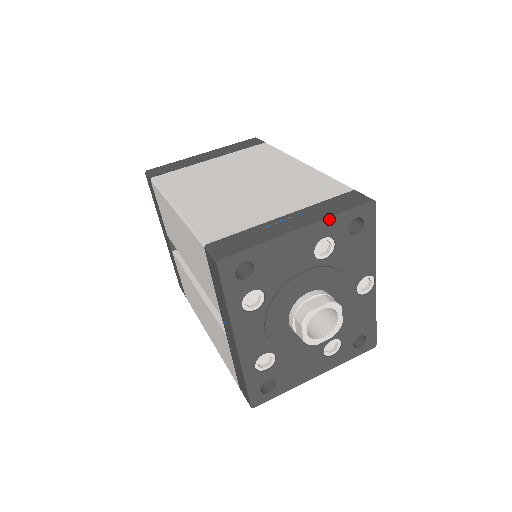
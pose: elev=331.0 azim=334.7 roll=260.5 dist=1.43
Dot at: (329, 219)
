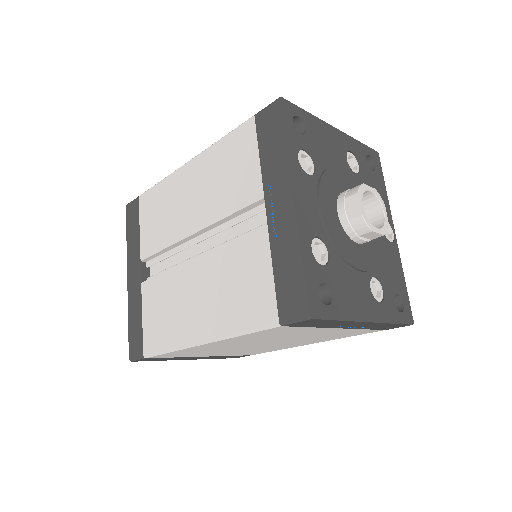
Dot at: (352, 139)
